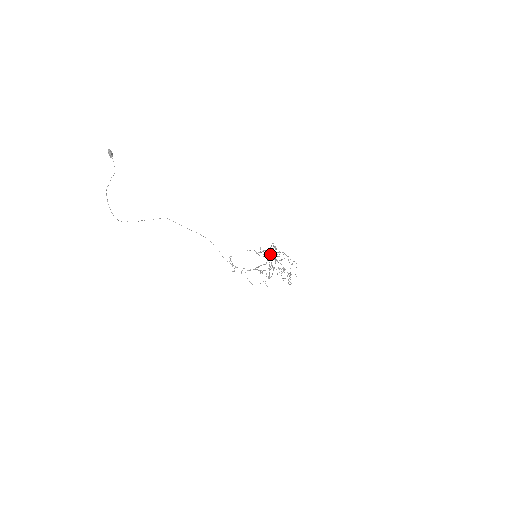
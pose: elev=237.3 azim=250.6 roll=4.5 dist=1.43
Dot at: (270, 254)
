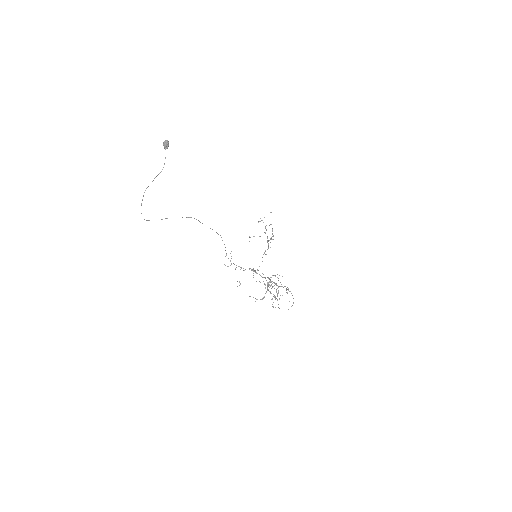
Dot at: (275, 283)
